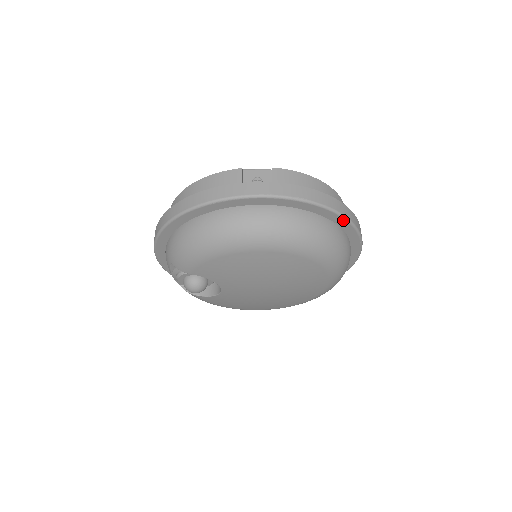
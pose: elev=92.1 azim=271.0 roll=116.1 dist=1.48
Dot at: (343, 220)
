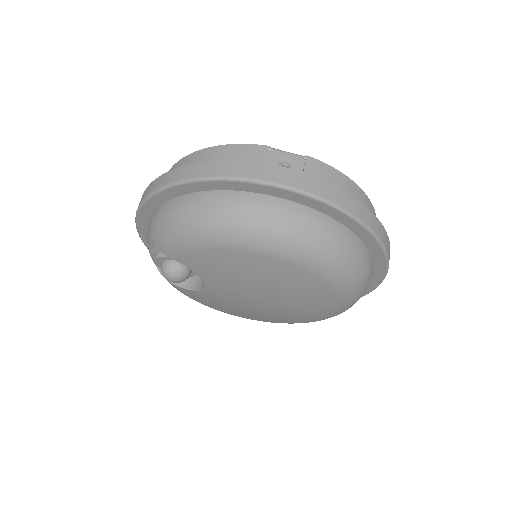
Dot at: (376, 243)
